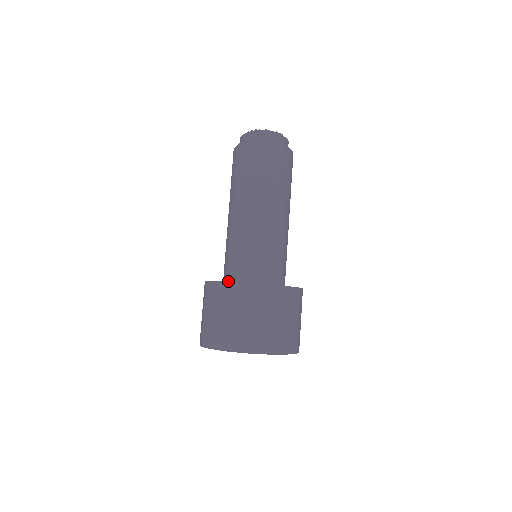
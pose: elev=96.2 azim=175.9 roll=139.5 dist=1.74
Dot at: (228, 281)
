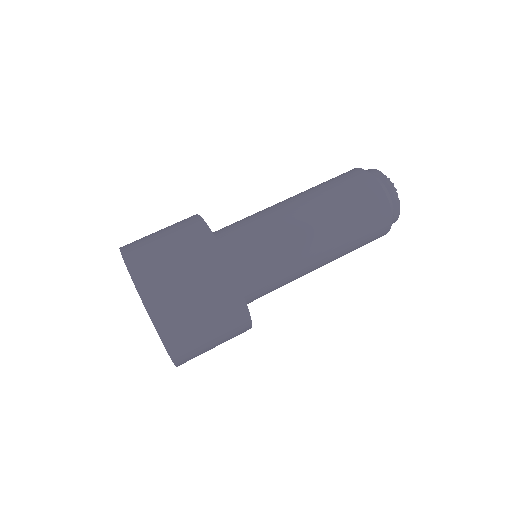
Dot at: occluded
